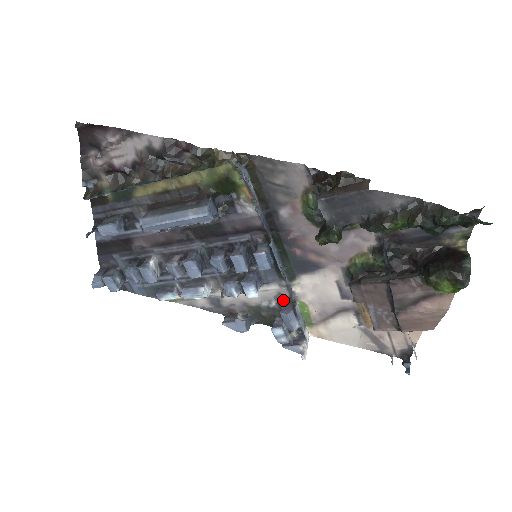
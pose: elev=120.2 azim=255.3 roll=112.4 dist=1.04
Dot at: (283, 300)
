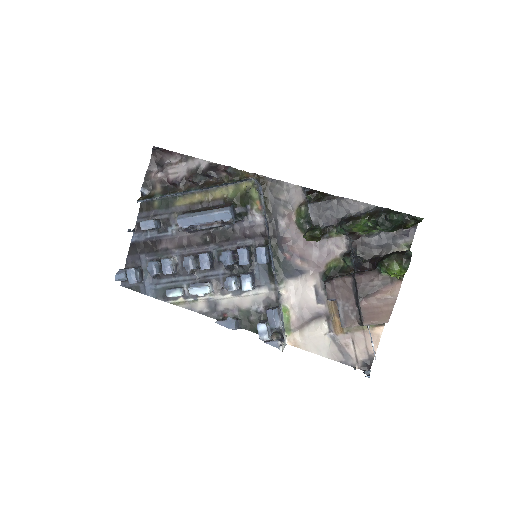
Dot at: (270, 304)
